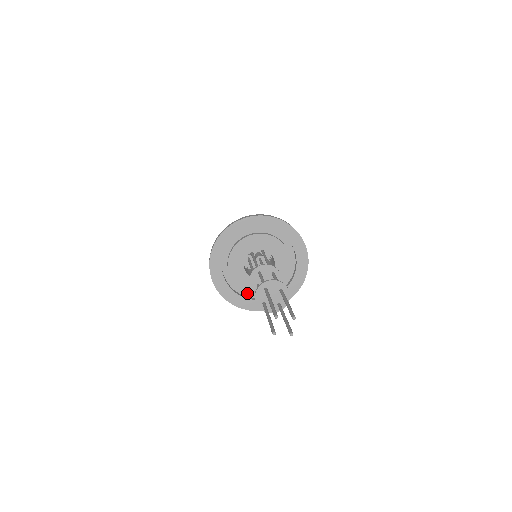
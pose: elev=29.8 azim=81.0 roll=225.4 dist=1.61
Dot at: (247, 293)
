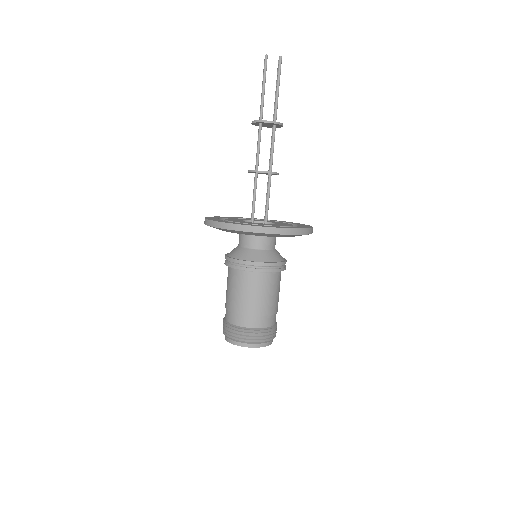
Dot at: occluded
